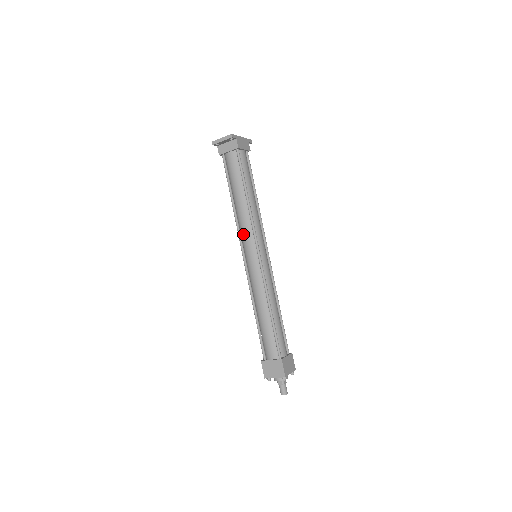
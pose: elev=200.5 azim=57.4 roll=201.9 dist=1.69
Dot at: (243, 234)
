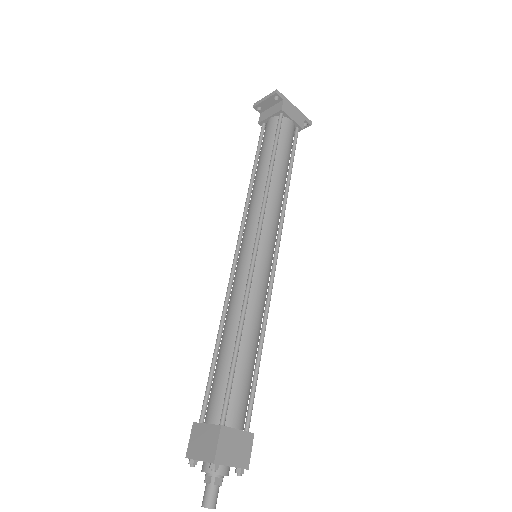
Dot at: (247, 218)
